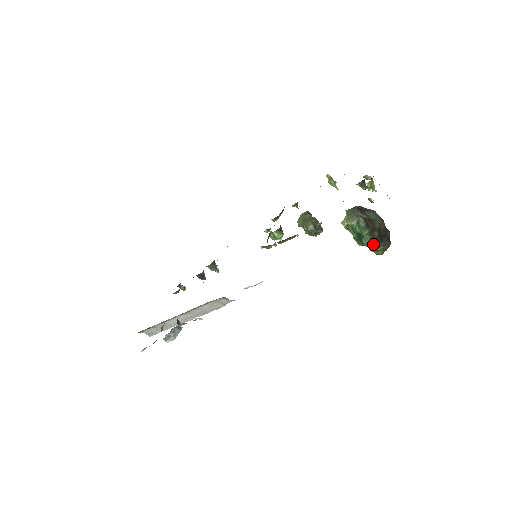
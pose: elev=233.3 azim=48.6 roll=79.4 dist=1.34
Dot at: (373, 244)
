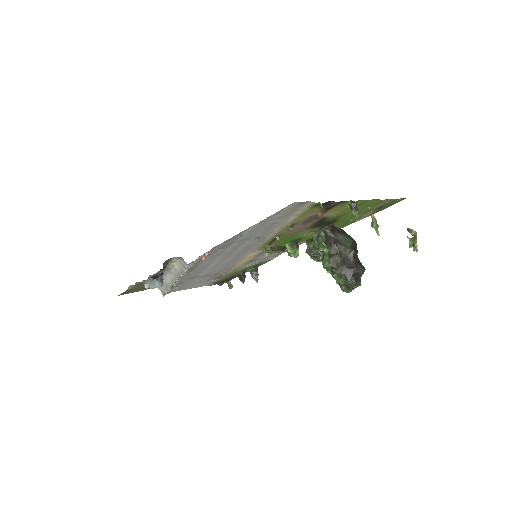
Dot at: (332, 270)
